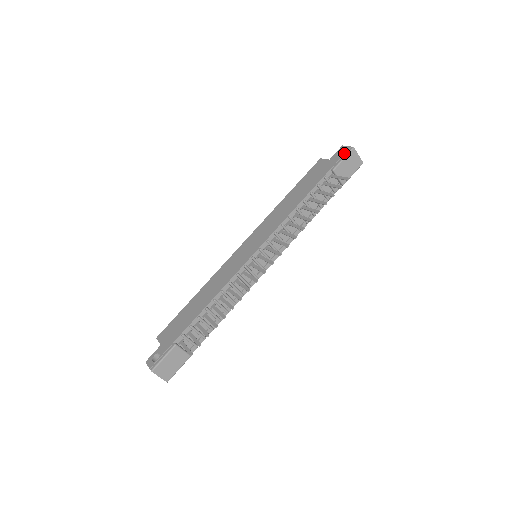
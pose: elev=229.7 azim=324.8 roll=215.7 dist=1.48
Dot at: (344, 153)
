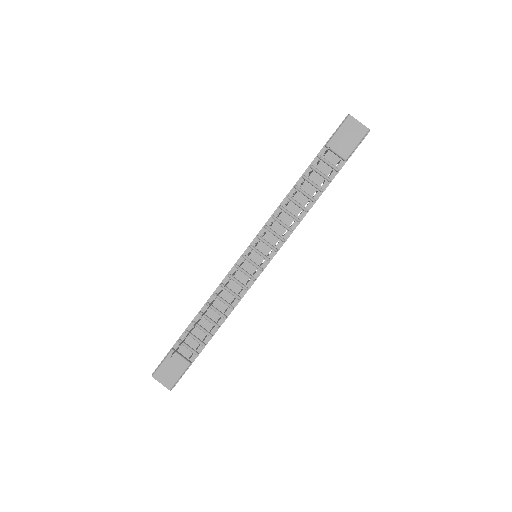
Dot at: (340, 124)
